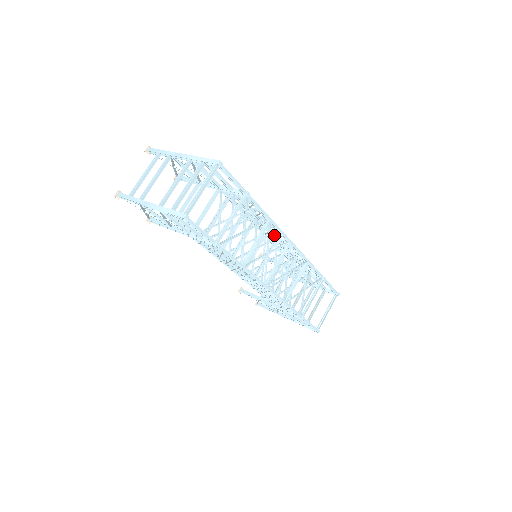
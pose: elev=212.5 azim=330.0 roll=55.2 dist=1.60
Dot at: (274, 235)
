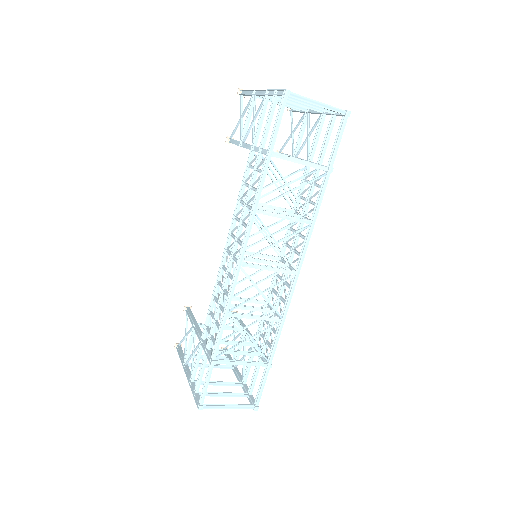
Dot at: (291, 257)
